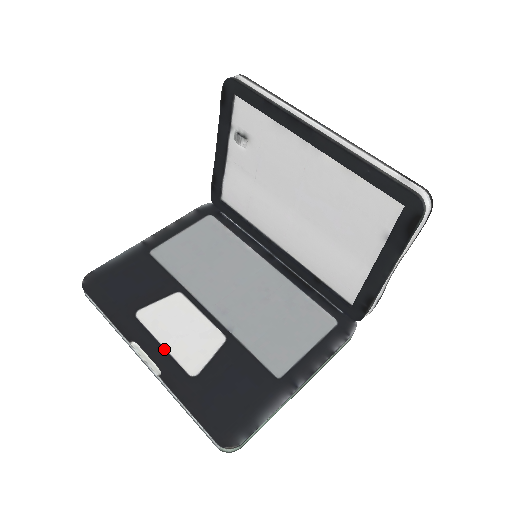
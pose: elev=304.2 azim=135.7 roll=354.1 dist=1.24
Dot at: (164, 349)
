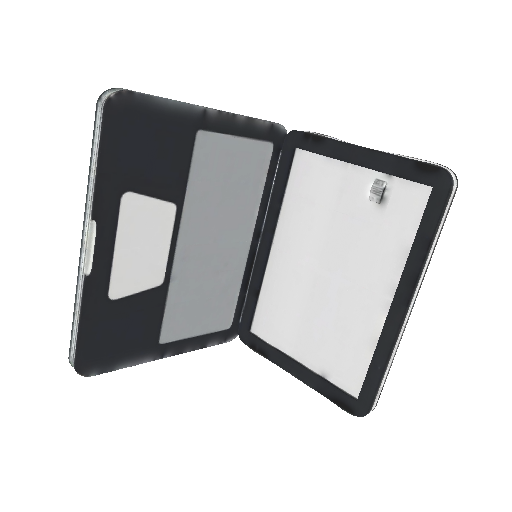
Dot at: (113, 254)
